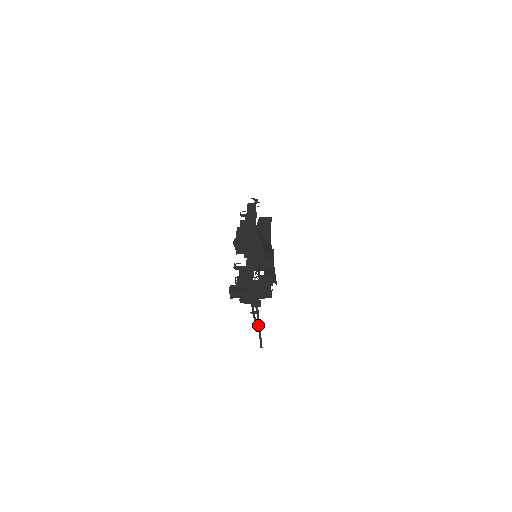
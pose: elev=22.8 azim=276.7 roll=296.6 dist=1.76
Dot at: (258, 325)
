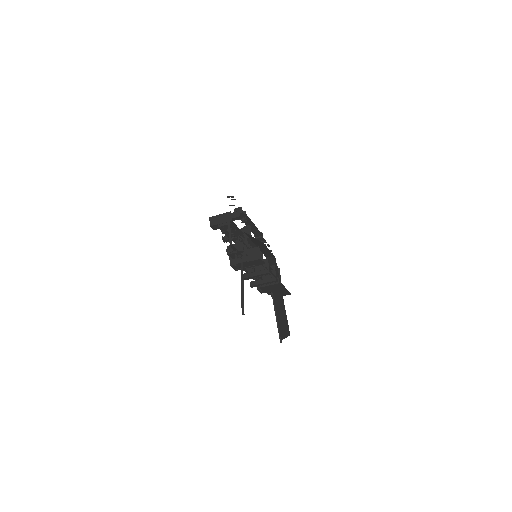
Dot at: (241, 284)
